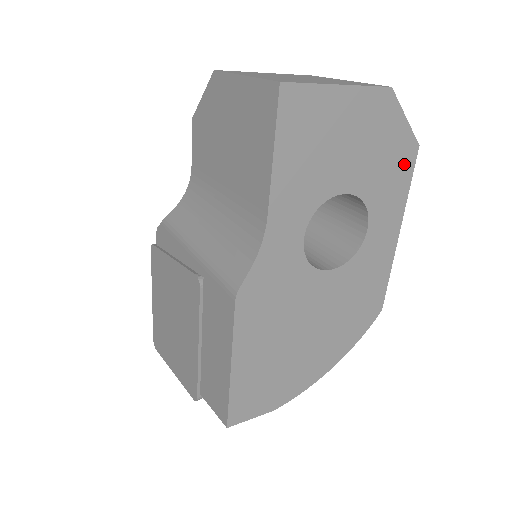
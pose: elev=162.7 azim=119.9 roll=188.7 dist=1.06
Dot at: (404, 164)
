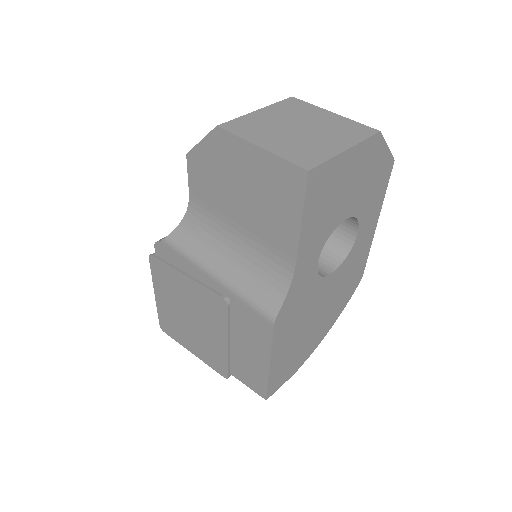
Dot at: (384, 178)
